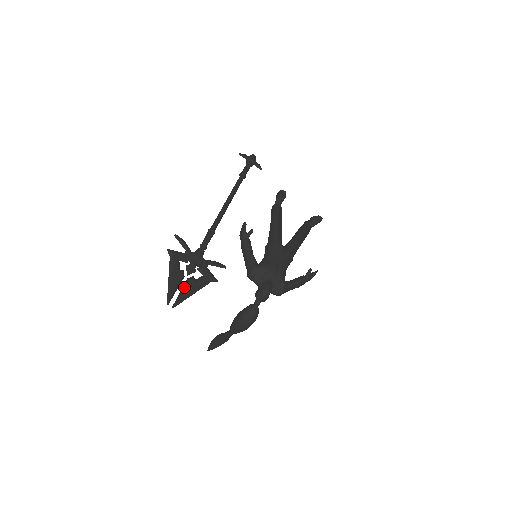
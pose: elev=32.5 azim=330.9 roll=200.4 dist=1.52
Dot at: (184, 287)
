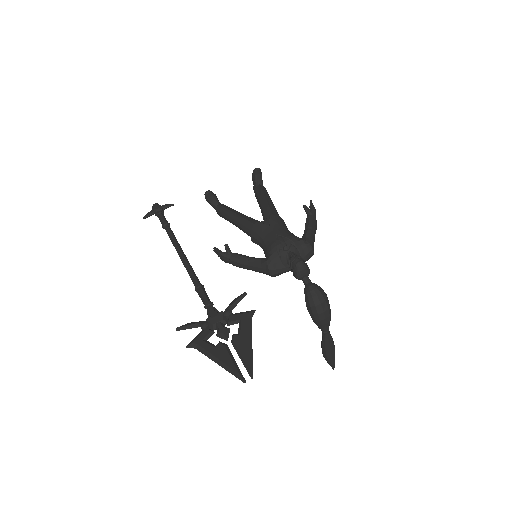
Dot at: (238, 352)
